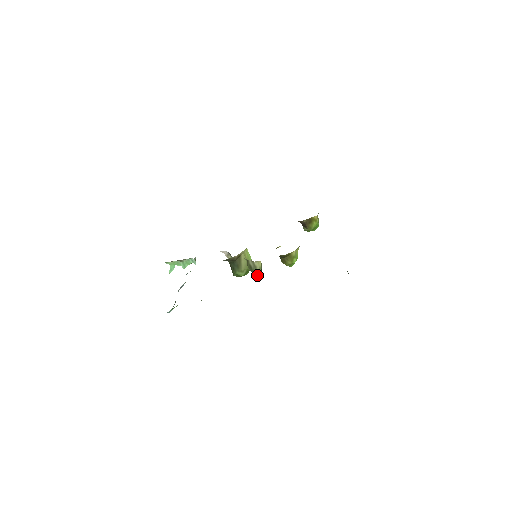
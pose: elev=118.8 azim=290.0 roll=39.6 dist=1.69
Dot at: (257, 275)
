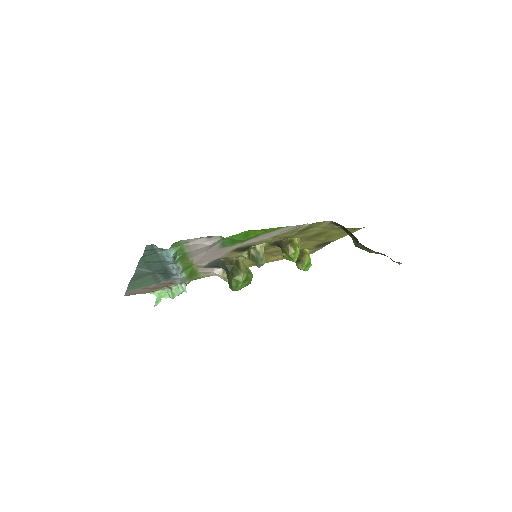
Dot at: (261, 261)
